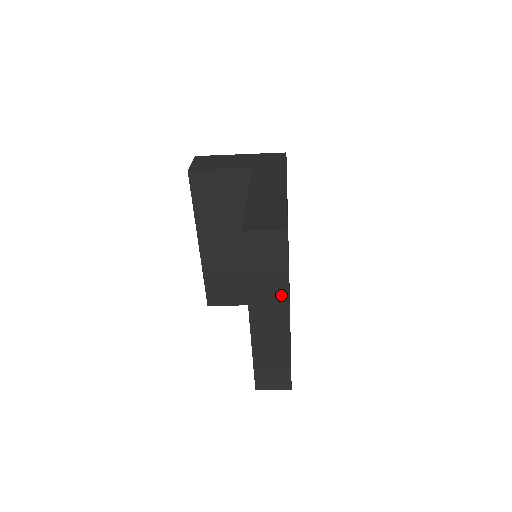
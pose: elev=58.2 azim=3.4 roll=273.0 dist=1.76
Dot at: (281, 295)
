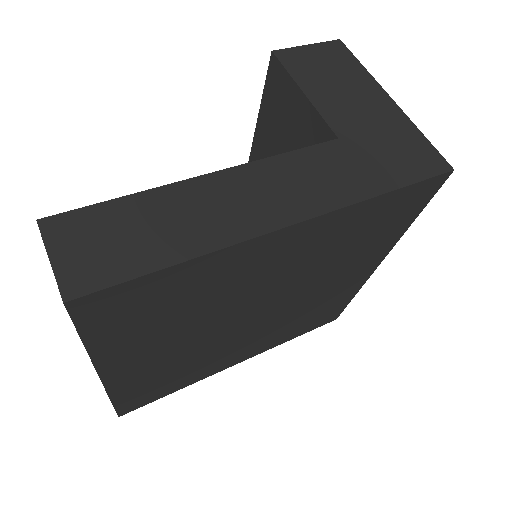
Dot at: occluded
